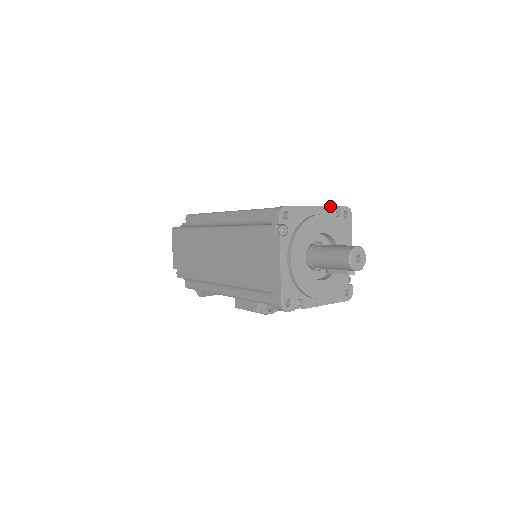
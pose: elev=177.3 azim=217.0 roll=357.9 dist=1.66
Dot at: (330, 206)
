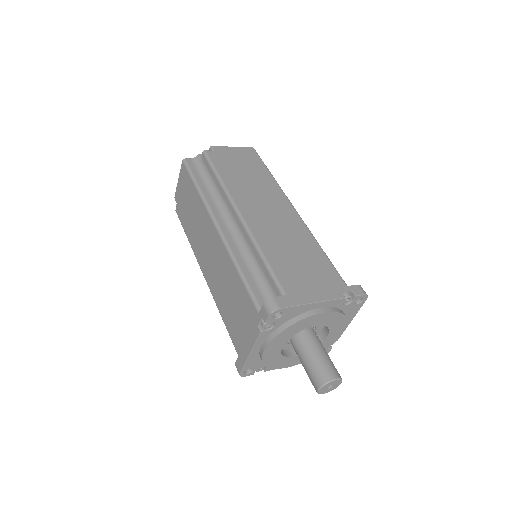
Dot at: (342, 298)
